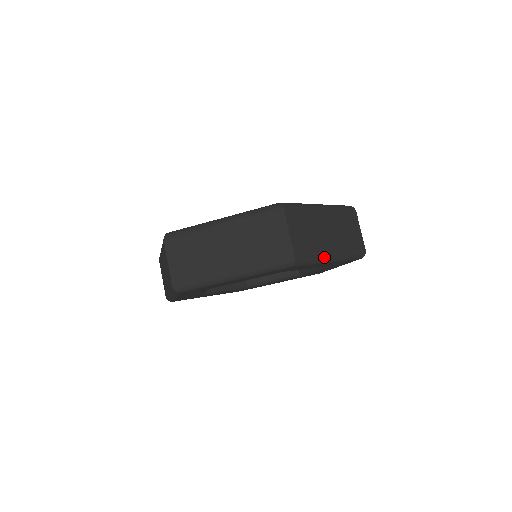
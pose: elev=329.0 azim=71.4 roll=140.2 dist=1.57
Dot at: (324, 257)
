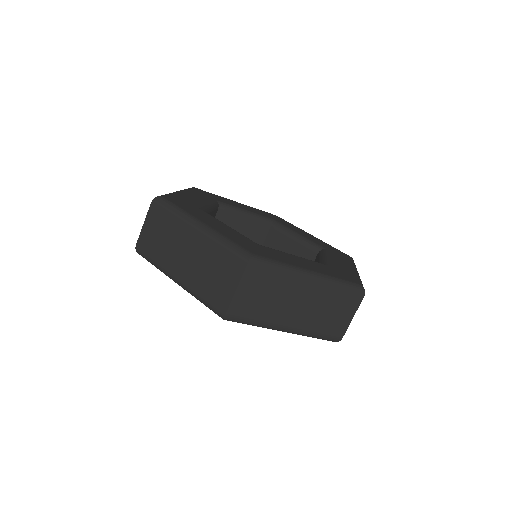
Dot at: (271, 326)
